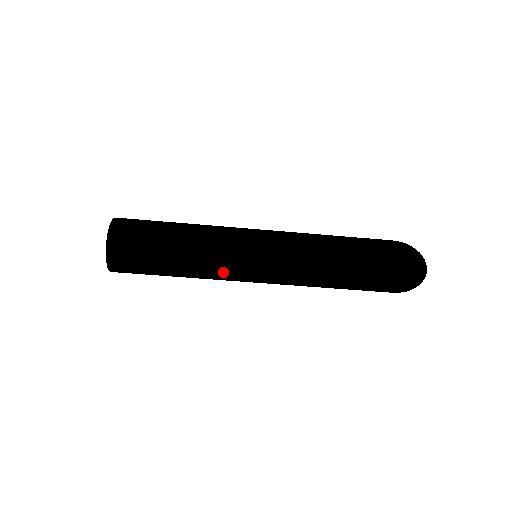
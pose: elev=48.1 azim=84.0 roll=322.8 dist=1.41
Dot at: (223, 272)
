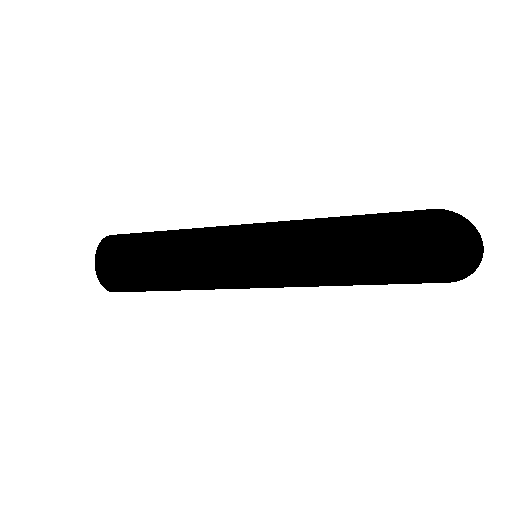
Dot at: (213, 281)
